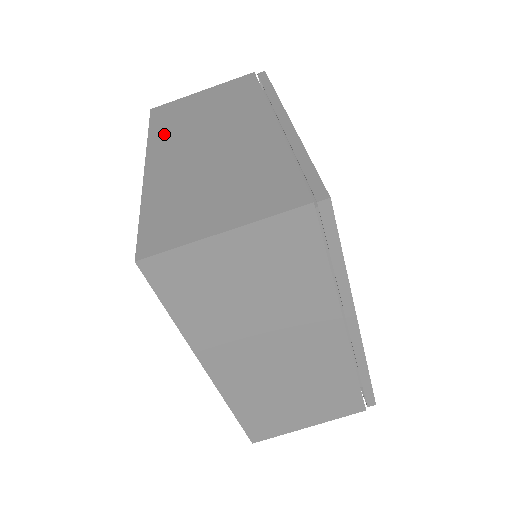
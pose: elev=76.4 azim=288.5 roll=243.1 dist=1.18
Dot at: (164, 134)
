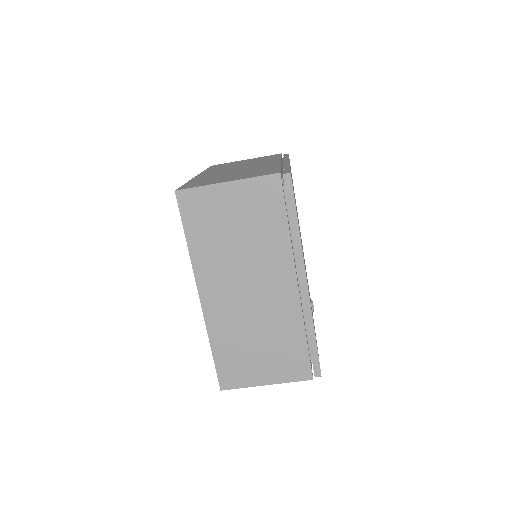
Dot at: (204, 256)
